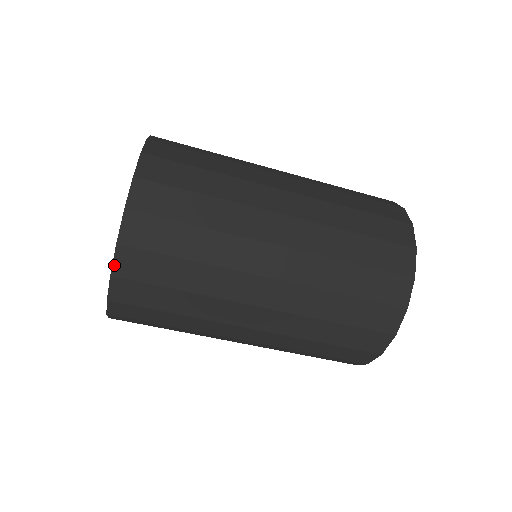
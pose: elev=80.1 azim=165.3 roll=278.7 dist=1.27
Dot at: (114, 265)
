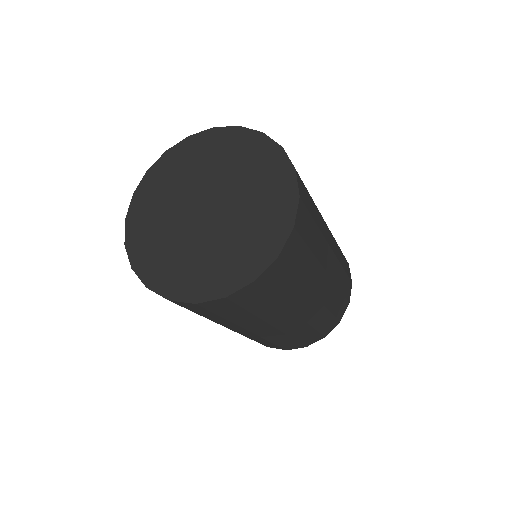
Dot at: (236, 292)
